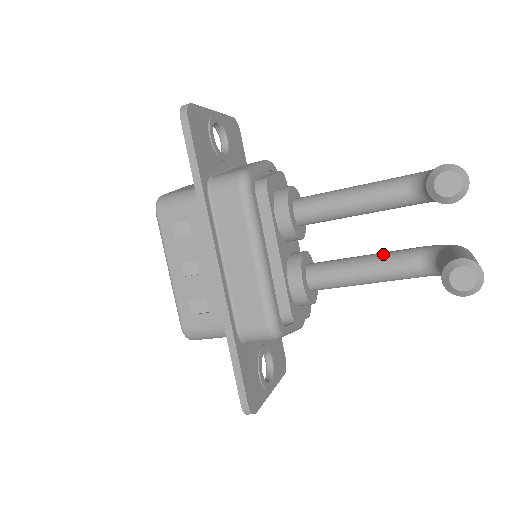
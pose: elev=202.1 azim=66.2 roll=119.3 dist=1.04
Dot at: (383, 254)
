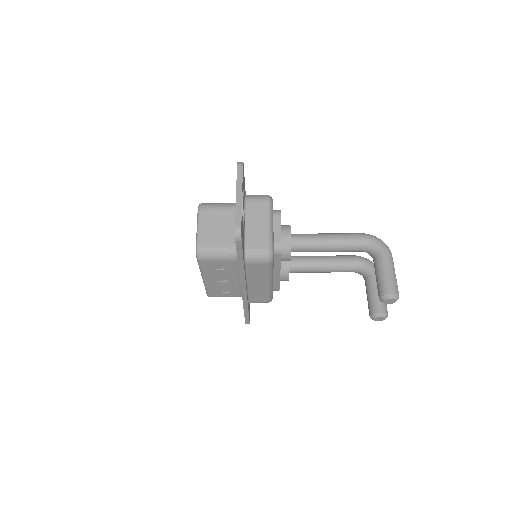
Dot at: (336, 263)
